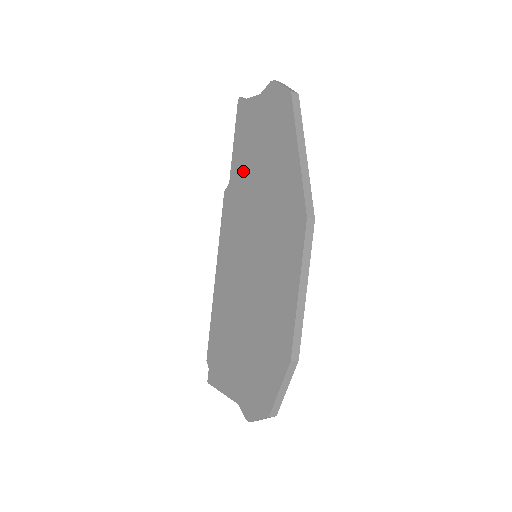
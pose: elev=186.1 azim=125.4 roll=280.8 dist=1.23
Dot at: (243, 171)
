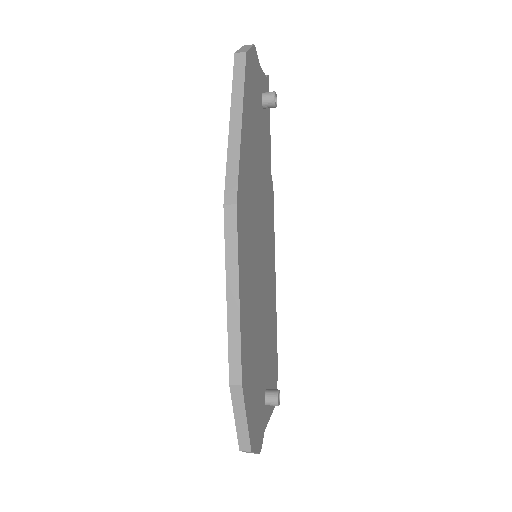
Dot at: occluded
